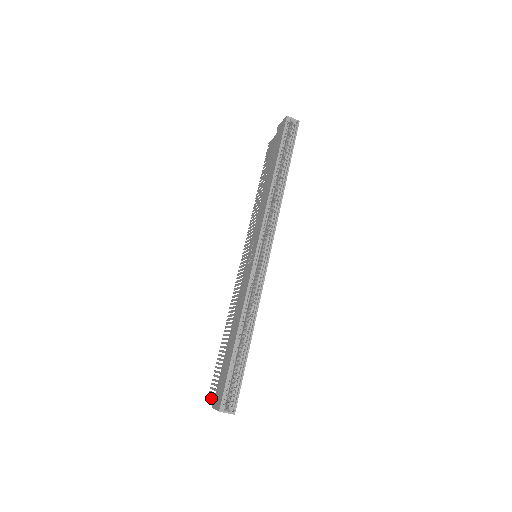
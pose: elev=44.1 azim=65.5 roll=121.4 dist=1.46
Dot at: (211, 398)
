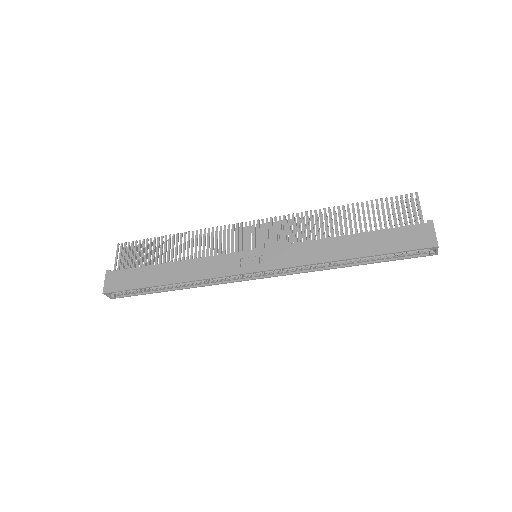
Dot at: (116, 255)
